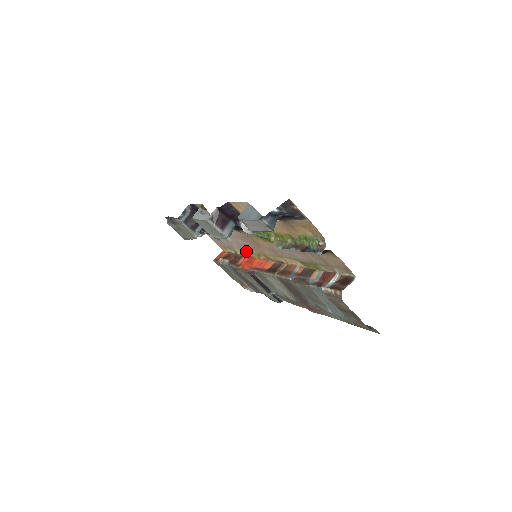
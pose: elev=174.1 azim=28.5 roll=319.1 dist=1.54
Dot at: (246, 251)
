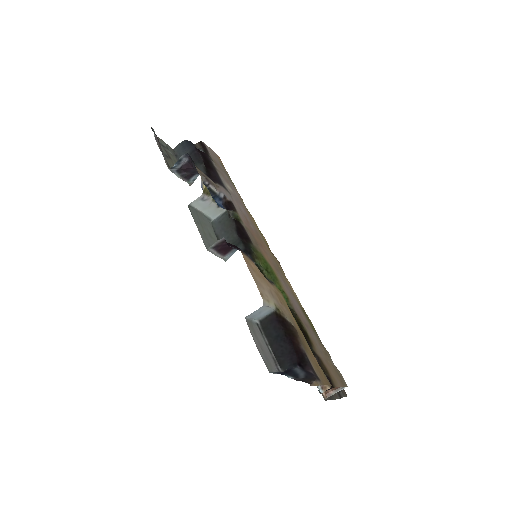
Dot at: occluded
